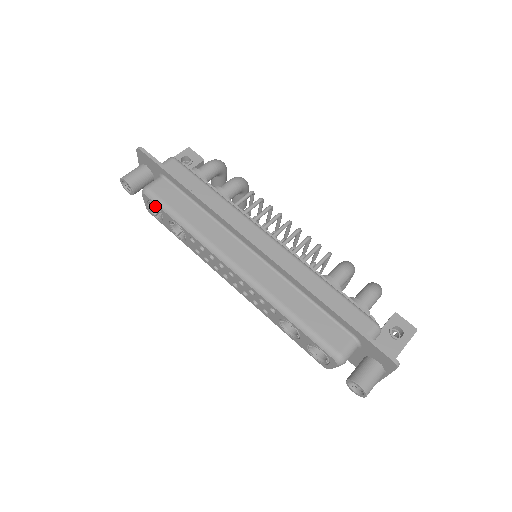
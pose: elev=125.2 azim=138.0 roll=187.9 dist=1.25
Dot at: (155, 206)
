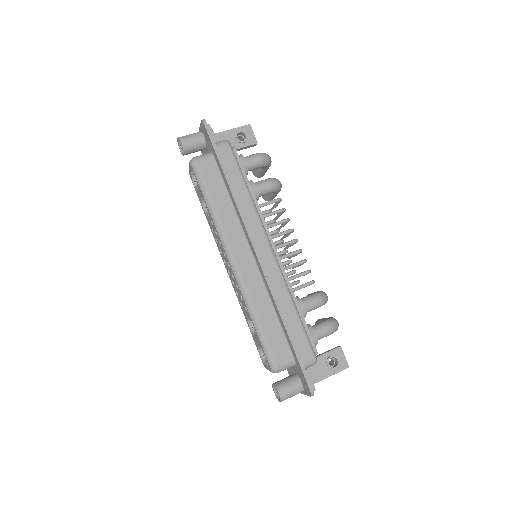
Dot at: occluded
